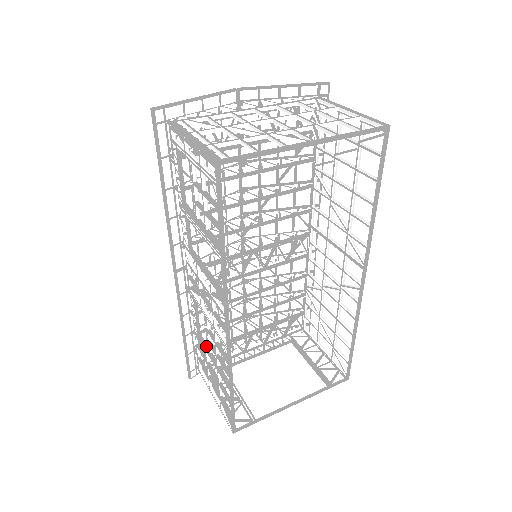
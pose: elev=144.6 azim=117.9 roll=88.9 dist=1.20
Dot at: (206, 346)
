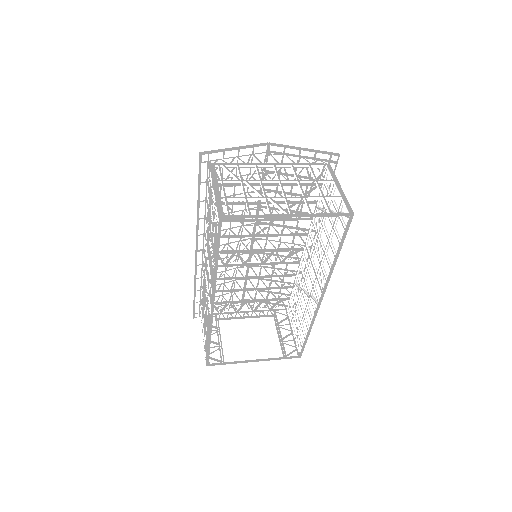
Dot at: occluded
